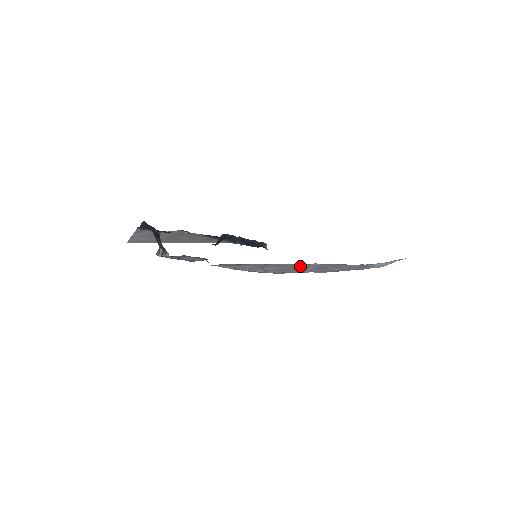
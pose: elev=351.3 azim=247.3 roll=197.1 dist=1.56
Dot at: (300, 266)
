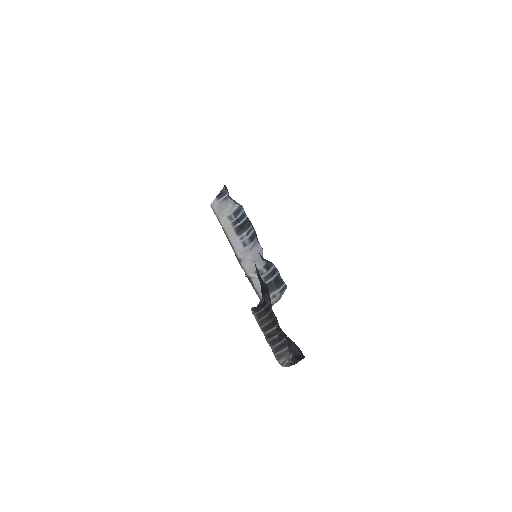
Dot at: occluded
